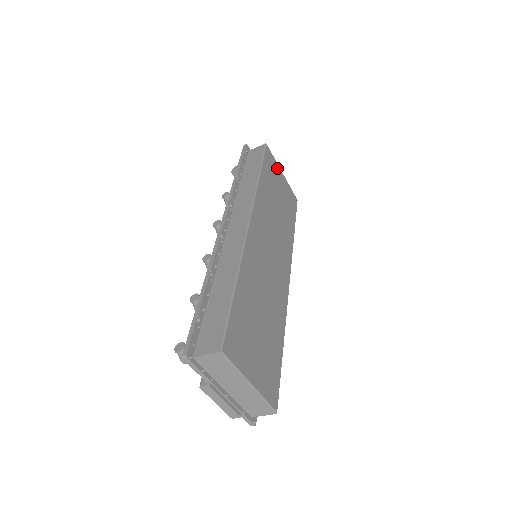
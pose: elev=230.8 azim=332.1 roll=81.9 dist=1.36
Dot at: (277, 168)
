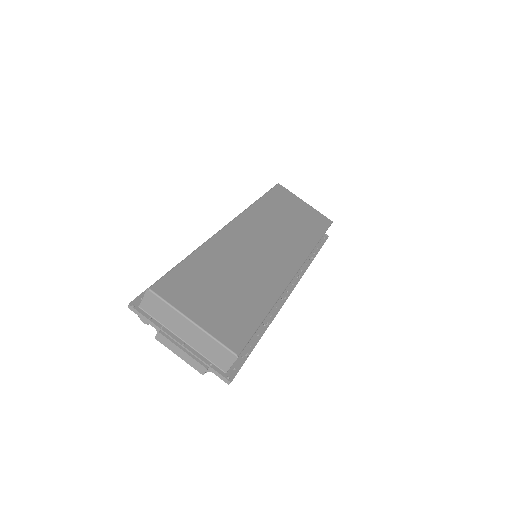
Dot at: (295, 198)
